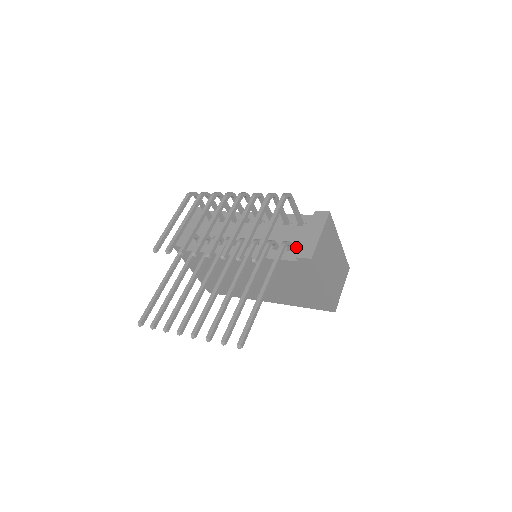
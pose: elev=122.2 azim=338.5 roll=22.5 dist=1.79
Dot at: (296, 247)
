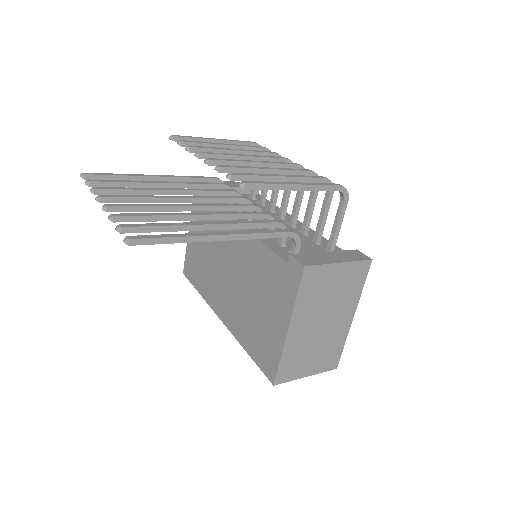
Dot at: occluded
